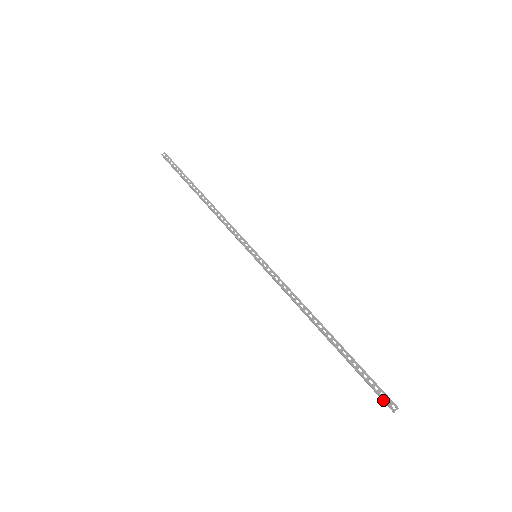
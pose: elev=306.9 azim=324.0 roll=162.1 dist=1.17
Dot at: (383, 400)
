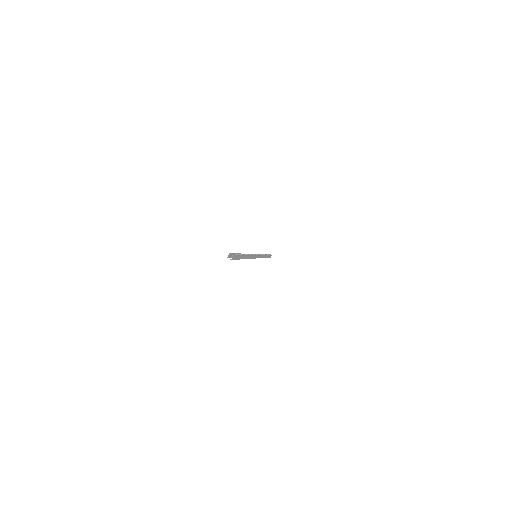
Dot at: (232, 253)
